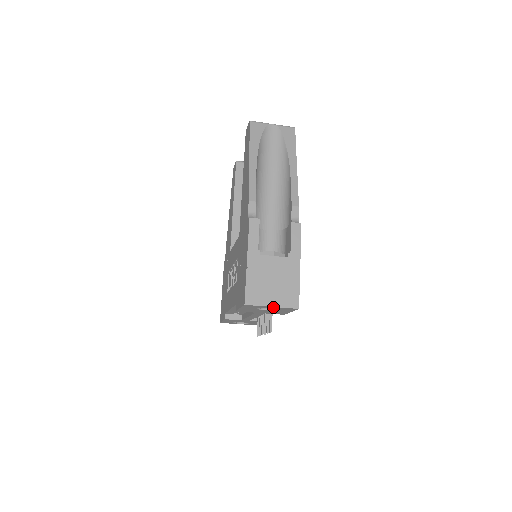
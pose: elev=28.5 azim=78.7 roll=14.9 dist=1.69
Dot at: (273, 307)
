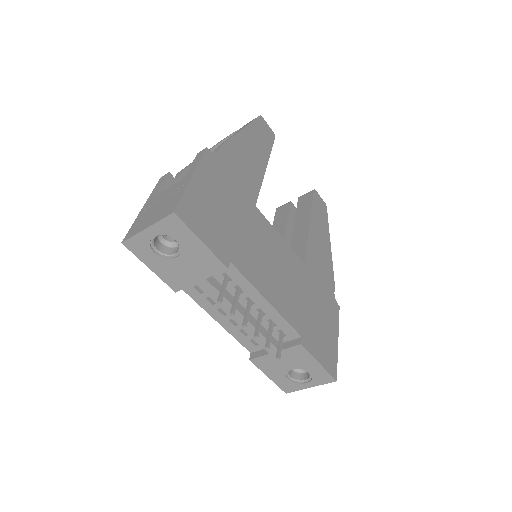
Dot at: (152, 230)
